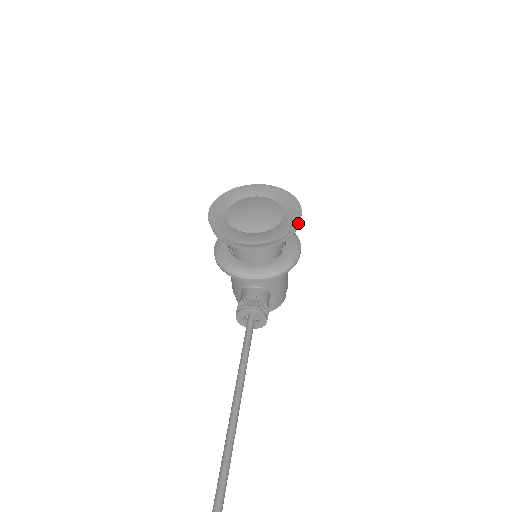
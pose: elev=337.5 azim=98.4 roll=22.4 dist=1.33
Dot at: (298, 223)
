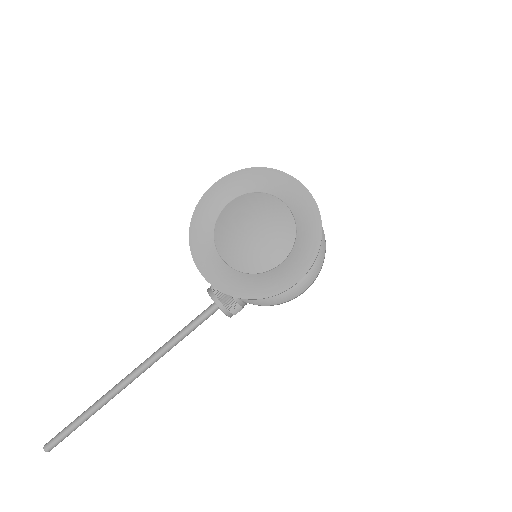
Dot at: (279, 293)
